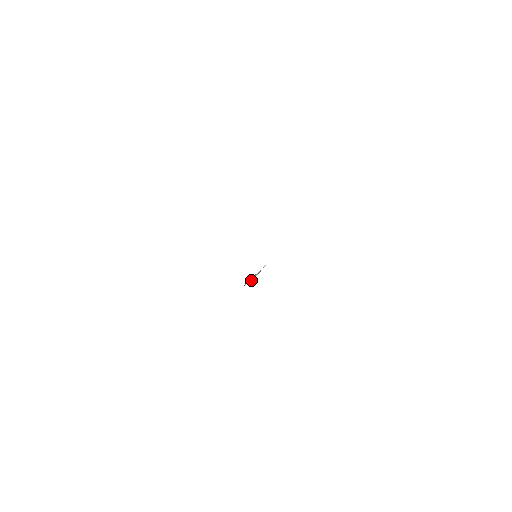
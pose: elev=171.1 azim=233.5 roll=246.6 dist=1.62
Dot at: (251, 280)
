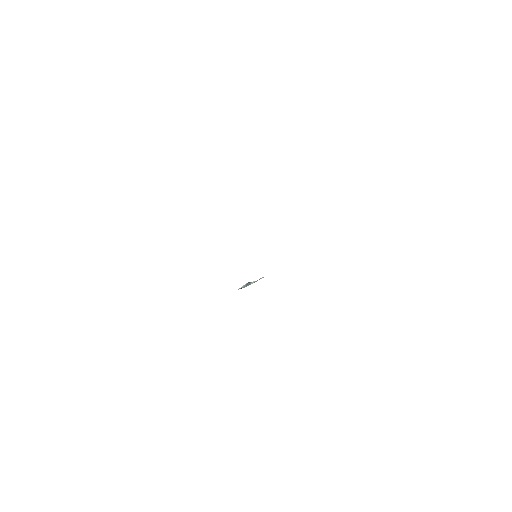
Dot at: (246, 286)
